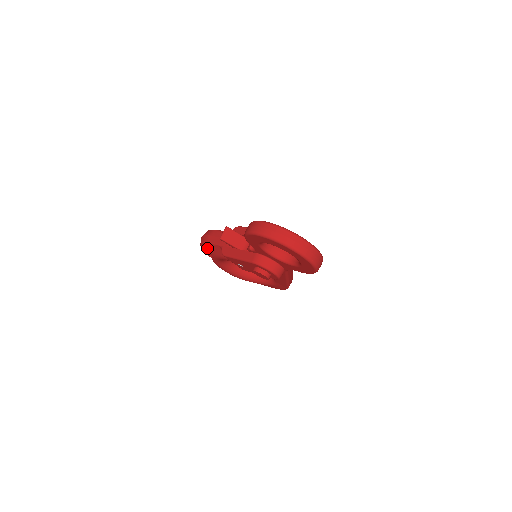
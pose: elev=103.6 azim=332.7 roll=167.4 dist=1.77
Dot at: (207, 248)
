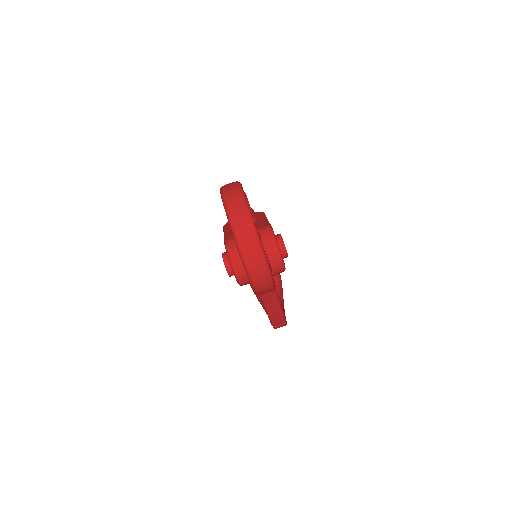
Dot at: occluded
